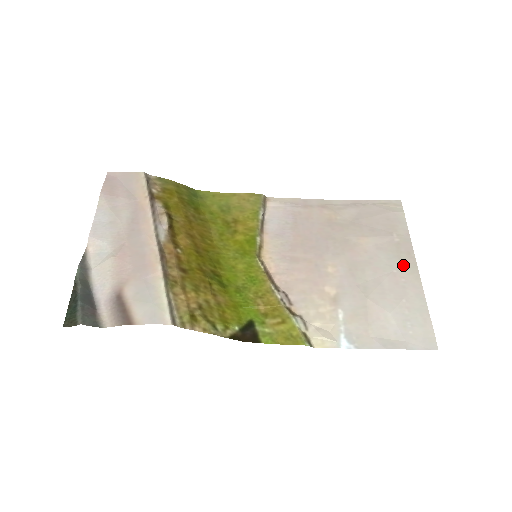
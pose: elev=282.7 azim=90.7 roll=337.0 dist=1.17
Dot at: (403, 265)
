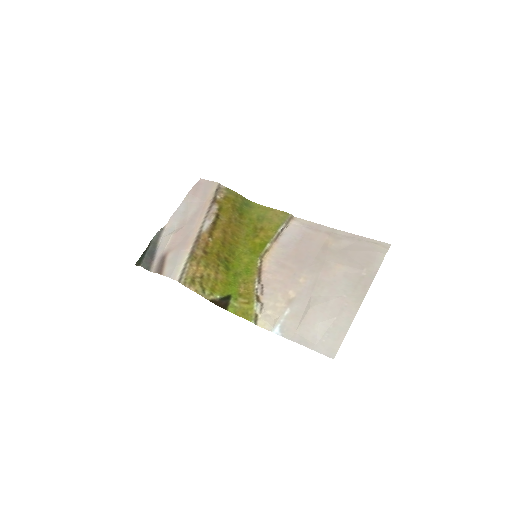
Dot at: (354, 294)
